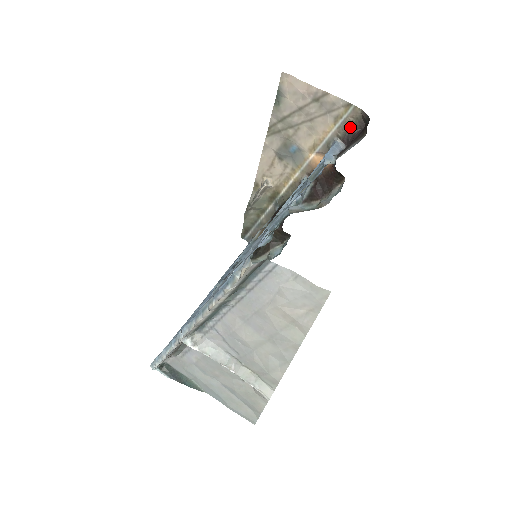
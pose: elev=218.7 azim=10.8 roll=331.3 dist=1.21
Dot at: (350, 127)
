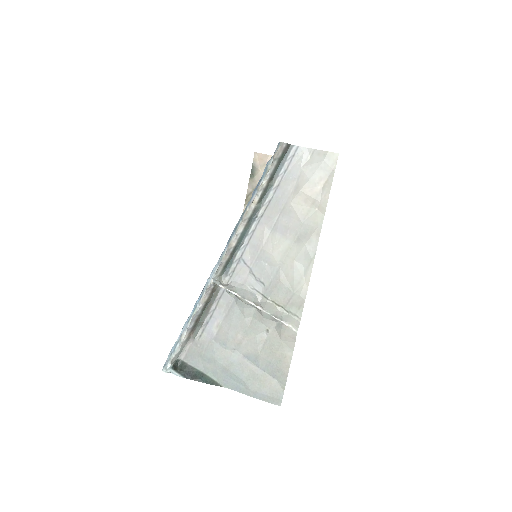
Dot at: occluded
